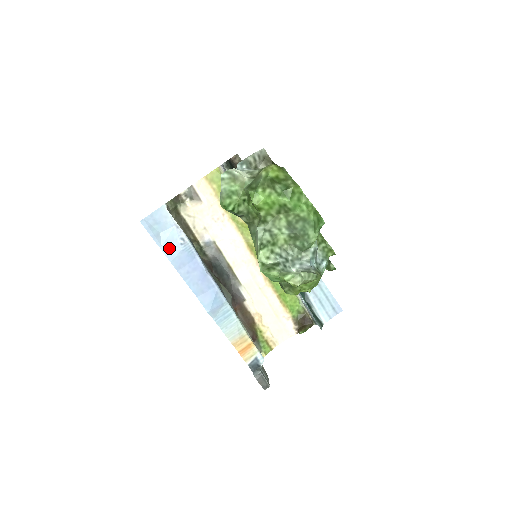
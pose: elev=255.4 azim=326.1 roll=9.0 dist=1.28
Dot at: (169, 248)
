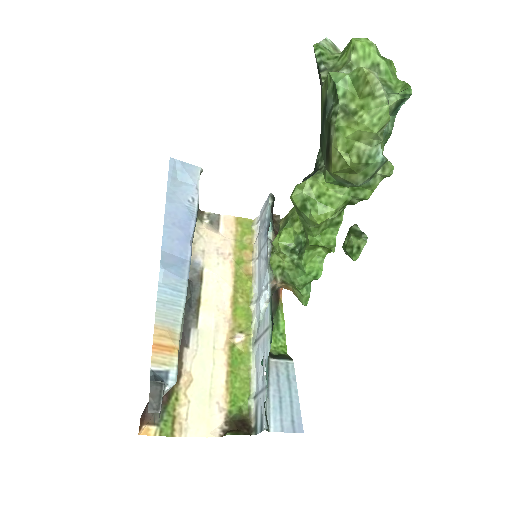
Dot at: (175, 194)
